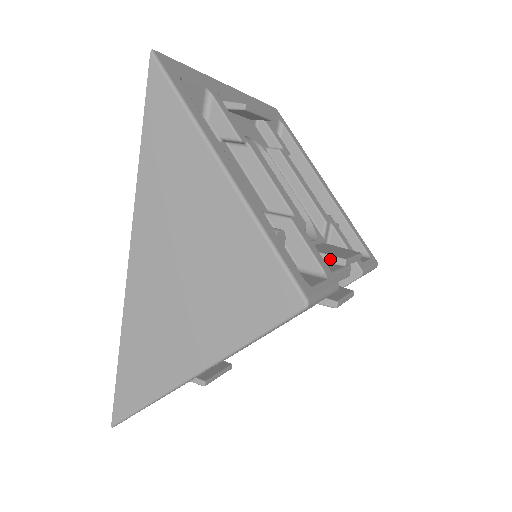
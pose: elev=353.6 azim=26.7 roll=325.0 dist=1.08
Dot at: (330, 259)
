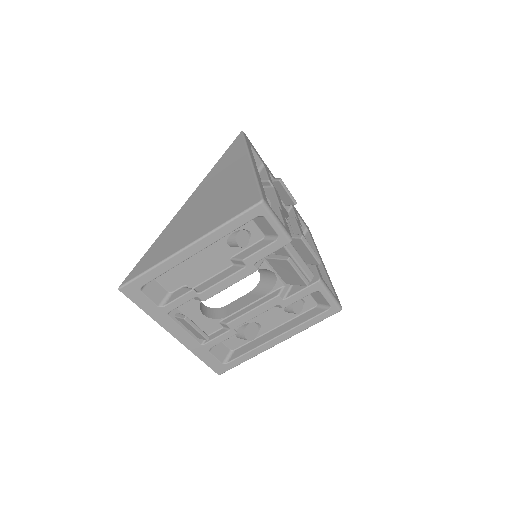
Dot at: (294, 235)
